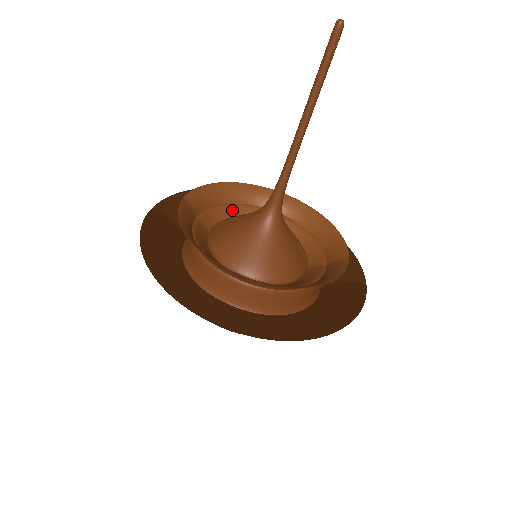
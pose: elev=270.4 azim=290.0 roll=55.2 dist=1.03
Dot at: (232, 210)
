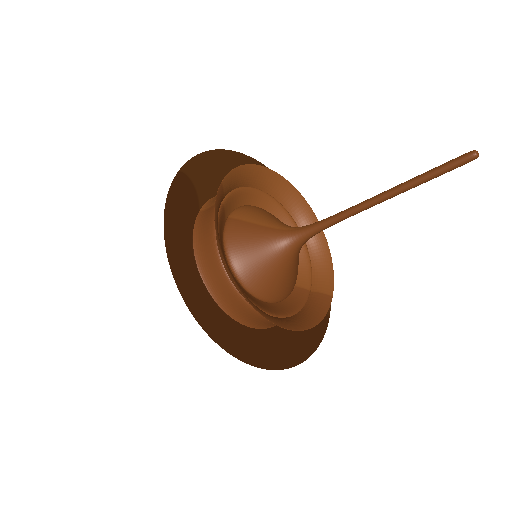
Dot at: (251, 195)
